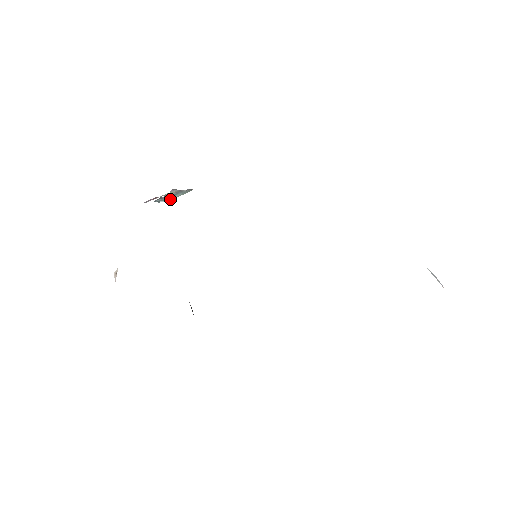
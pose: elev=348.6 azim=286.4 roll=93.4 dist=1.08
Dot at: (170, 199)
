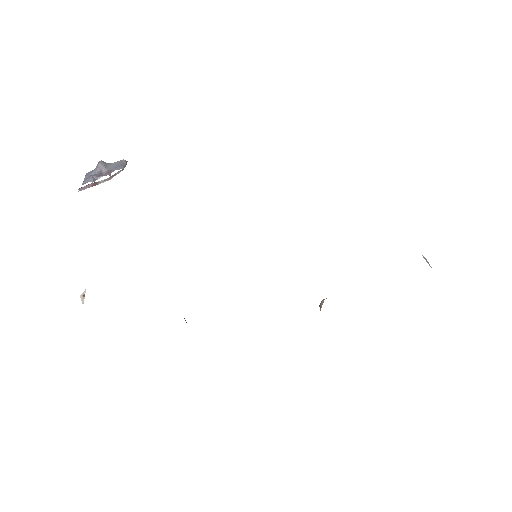
Dot at: occluded
